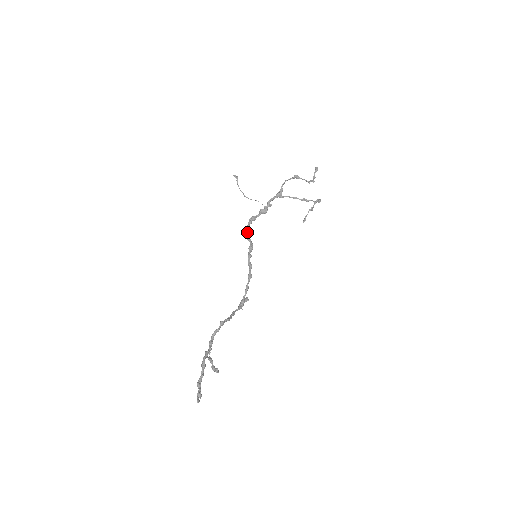
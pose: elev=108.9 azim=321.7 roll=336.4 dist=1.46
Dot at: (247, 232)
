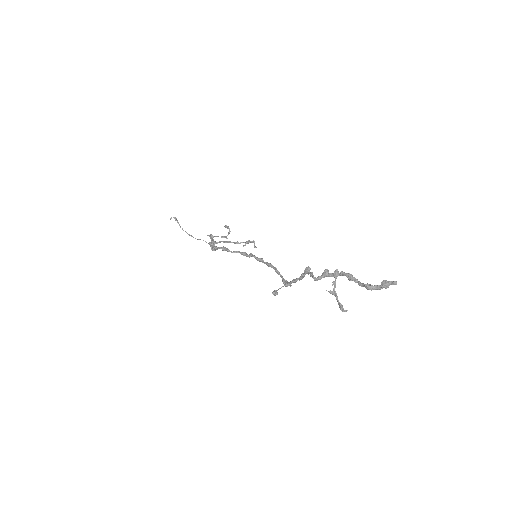
Dot at: (226, 248)
